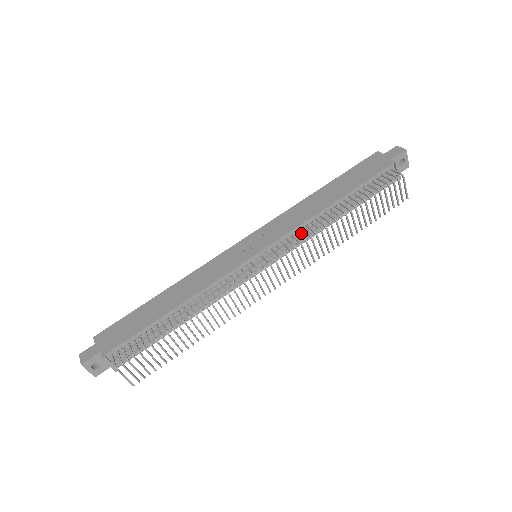
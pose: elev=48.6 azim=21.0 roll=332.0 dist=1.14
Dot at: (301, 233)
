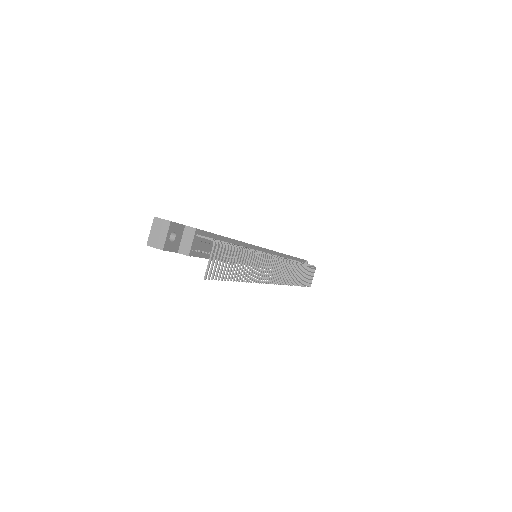
Dot at: occluded
